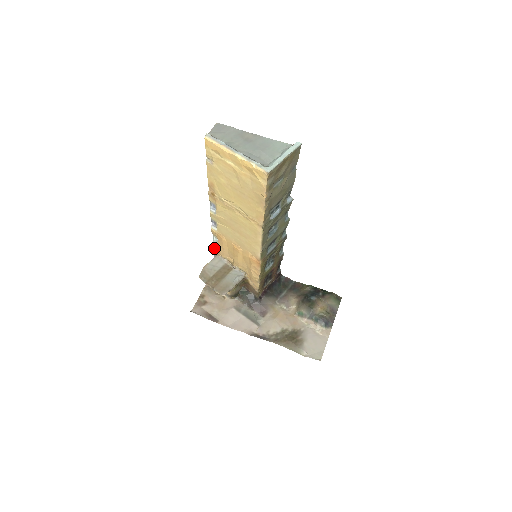
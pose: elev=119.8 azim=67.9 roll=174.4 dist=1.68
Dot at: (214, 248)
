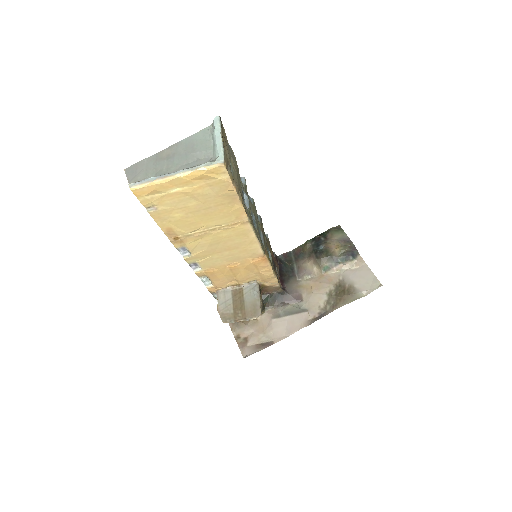
Dot at: (209, 288)
